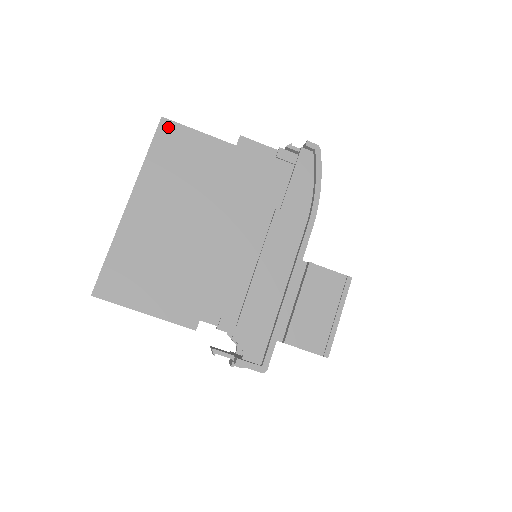
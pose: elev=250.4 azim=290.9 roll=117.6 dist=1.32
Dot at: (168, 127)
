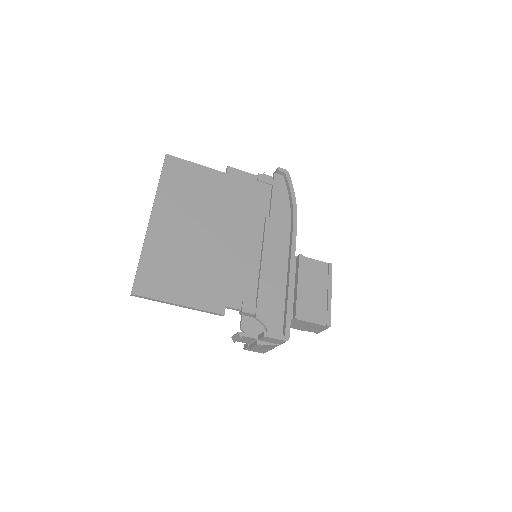
Dot at: (172, 161)
